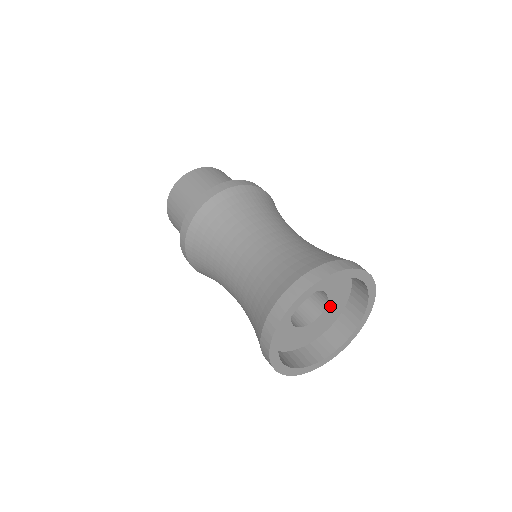
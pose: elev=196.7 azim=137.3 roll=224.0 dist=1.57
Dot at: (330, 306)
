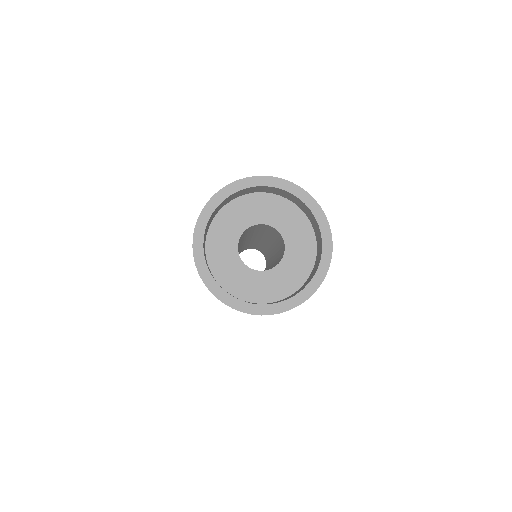
Dot at: (291, 240)
